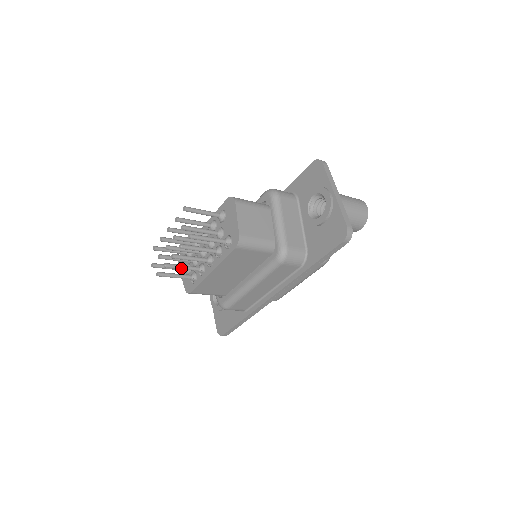
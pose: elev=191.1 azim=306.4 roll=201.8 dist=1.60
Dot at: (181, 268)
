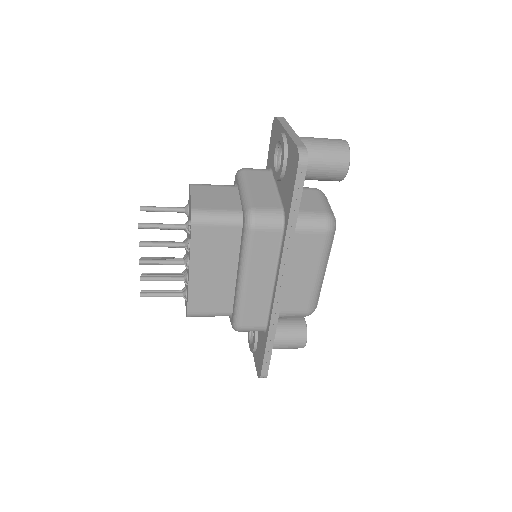
Dot at: (160, 279)
